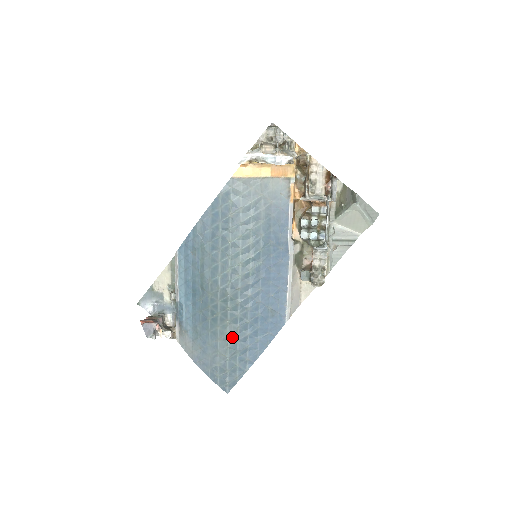
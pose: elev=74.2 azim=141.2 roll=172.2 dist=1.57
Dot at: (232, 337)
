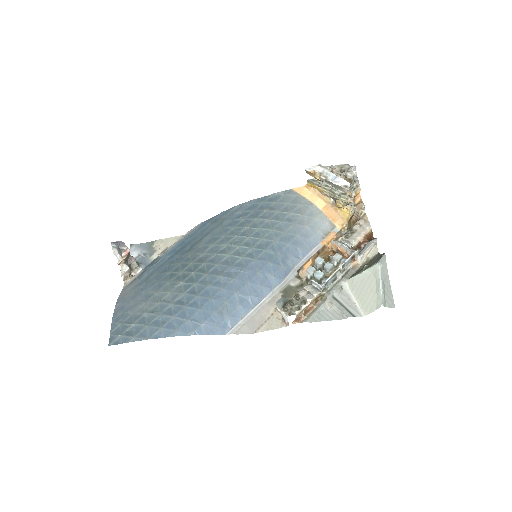
Dot at: (170, 298)
